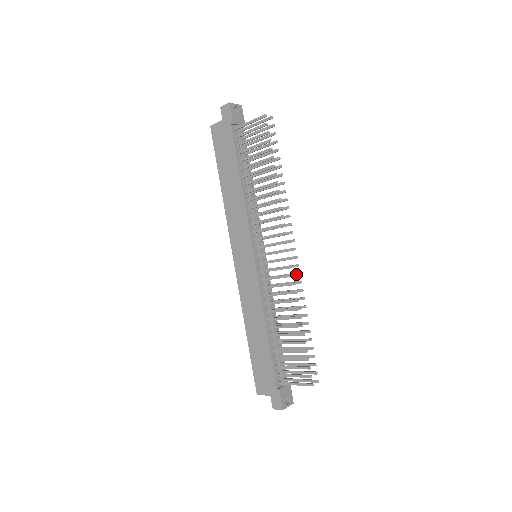
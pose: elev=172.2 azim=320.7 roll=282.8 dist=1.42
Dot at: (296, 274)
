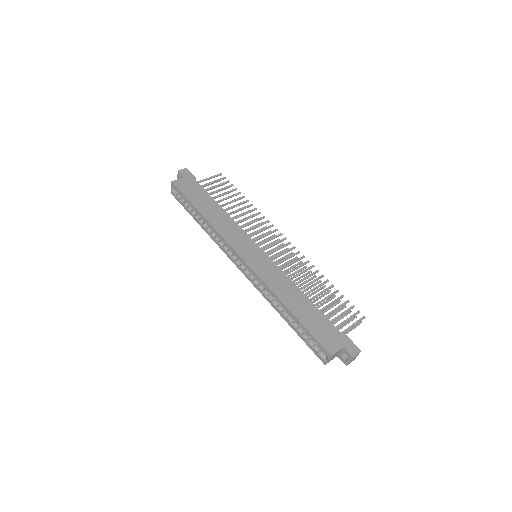
Dot at: (295, 258)
